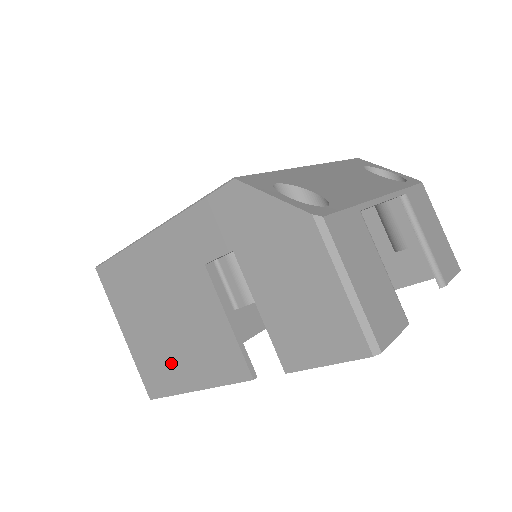
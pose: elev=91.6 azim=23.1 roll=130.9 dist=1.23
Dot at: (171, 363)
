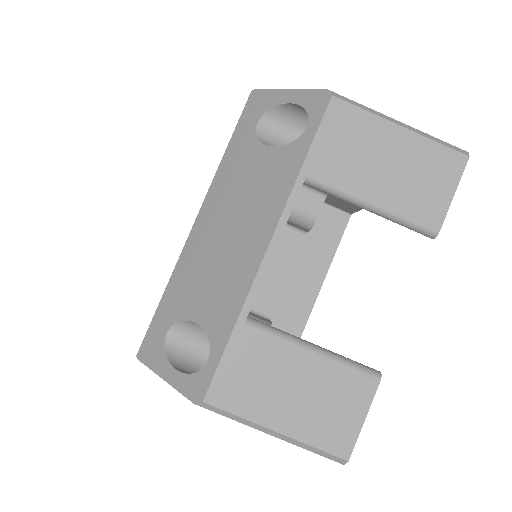
Dot at: occluded
